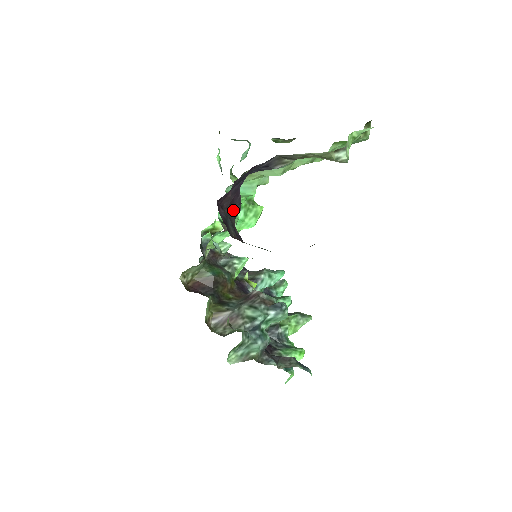
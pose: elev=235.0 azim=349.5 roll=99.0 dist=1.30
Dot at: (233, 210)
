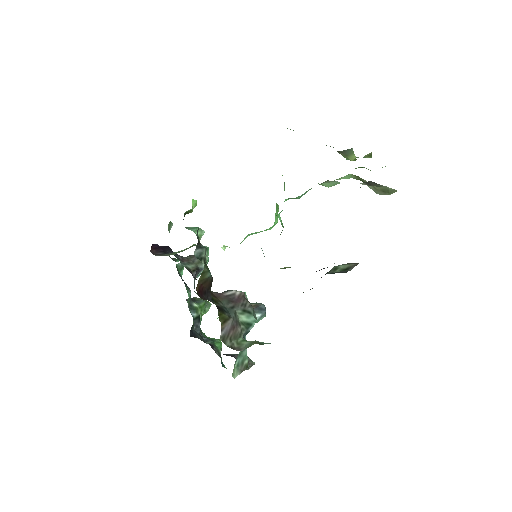
Dot at: occluded
